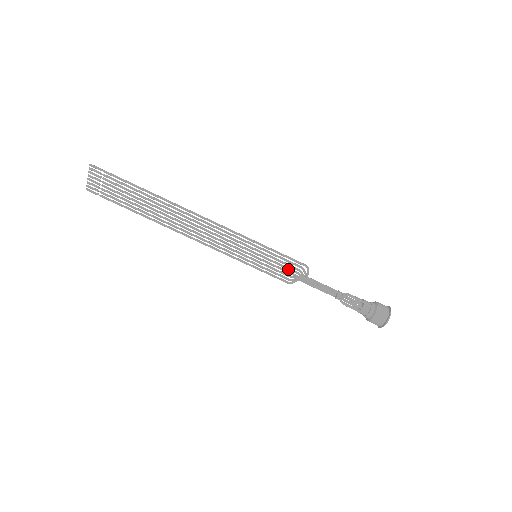
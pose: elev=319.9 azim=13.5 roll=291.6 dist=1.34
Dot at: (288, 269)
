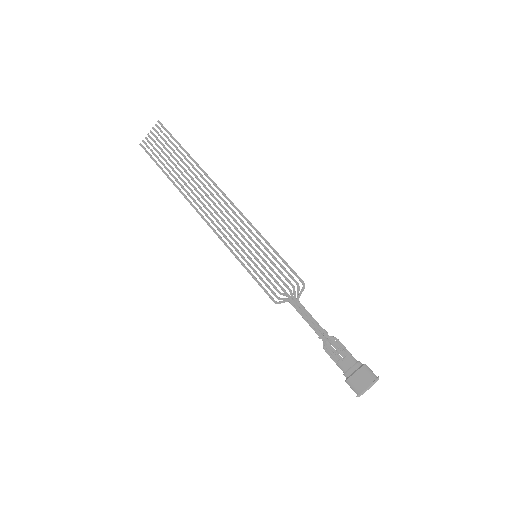
Dot at: (282, 281)
